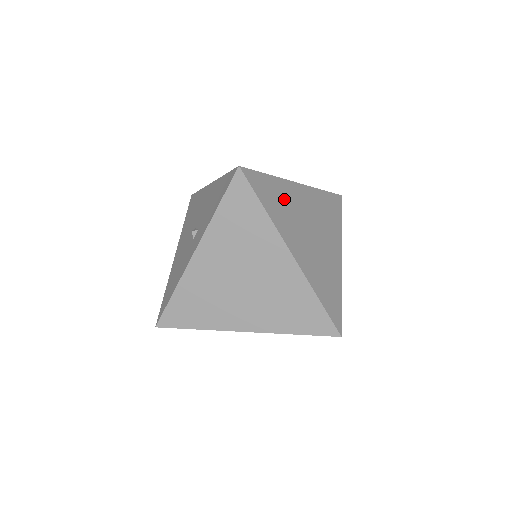
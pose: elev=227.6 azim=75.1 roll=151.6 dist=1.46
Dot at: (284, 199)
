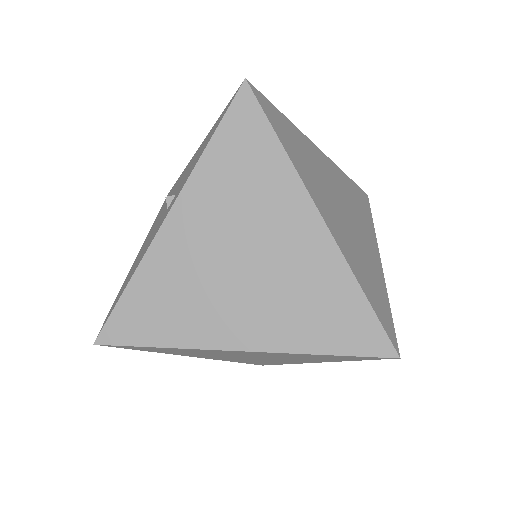
Dot at: (305, 152)
